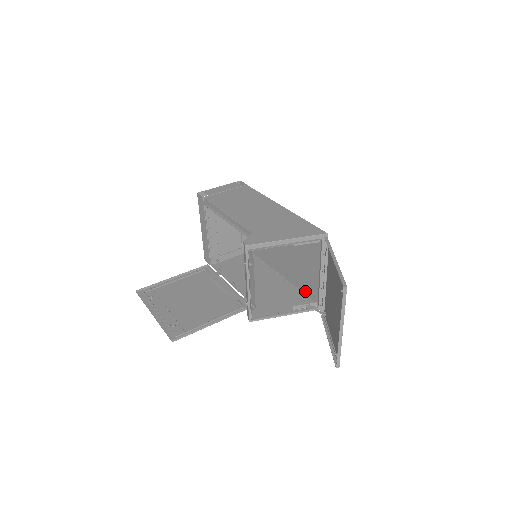
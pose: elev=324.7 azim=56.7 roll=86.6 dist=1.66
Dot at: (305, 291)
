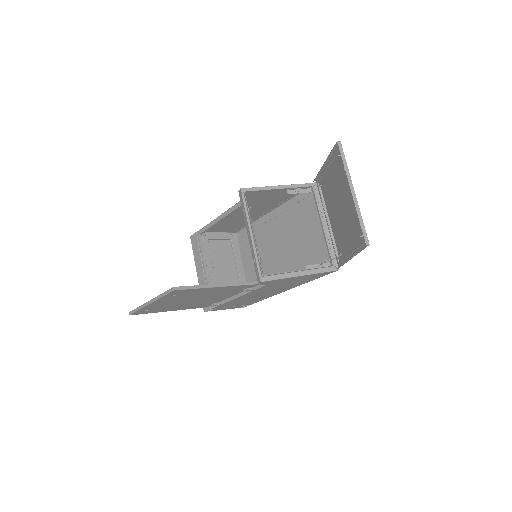
Dot at: occluded
